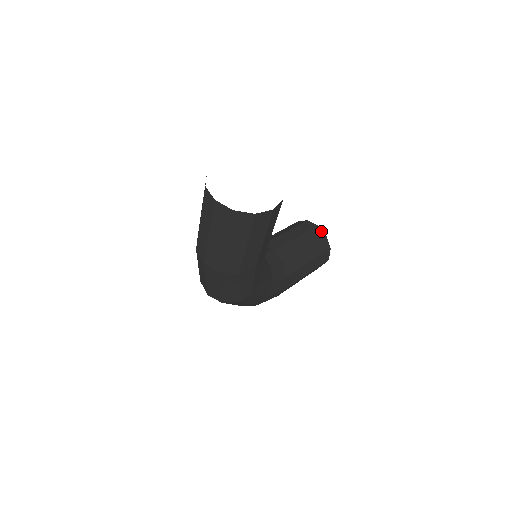
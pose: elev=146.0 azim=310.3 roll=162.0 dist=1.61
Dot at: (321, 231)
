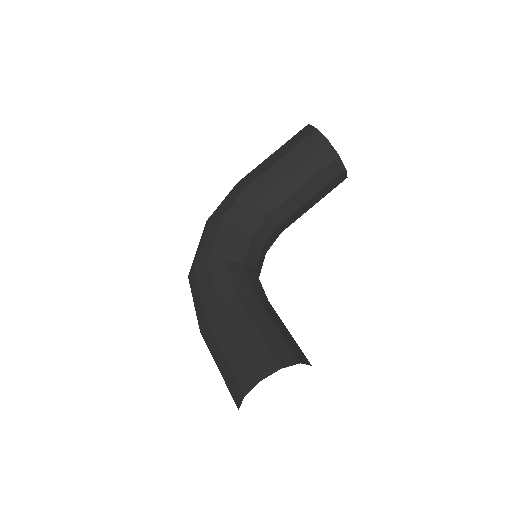
Dot at: (345, 175)
